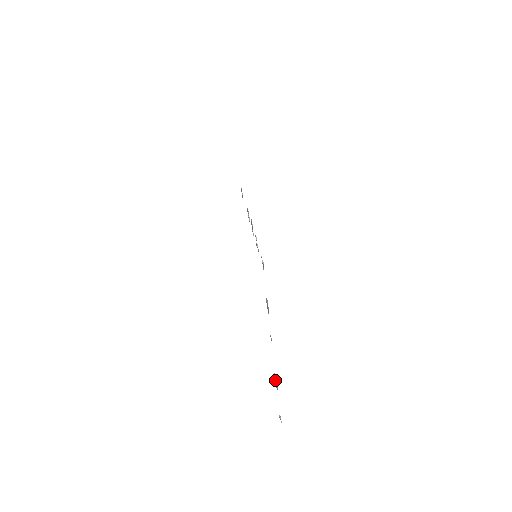
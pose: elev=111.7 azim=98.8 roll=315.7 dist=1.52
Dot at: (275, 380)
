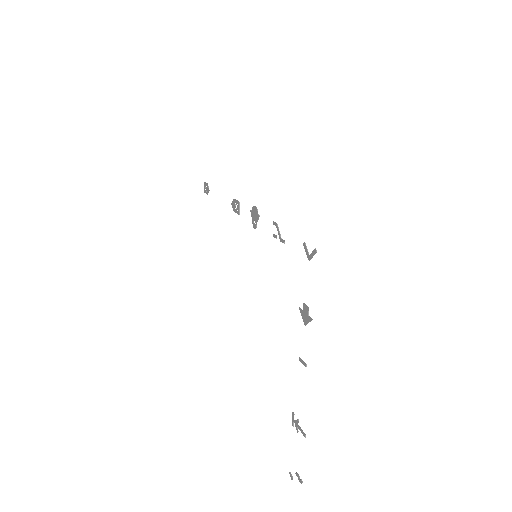
Dot at: (295, 422)
